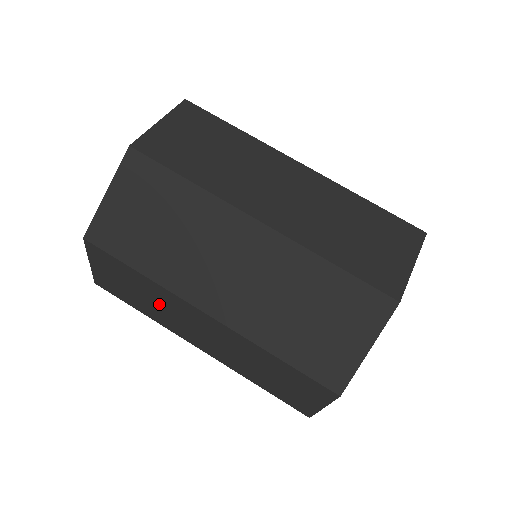
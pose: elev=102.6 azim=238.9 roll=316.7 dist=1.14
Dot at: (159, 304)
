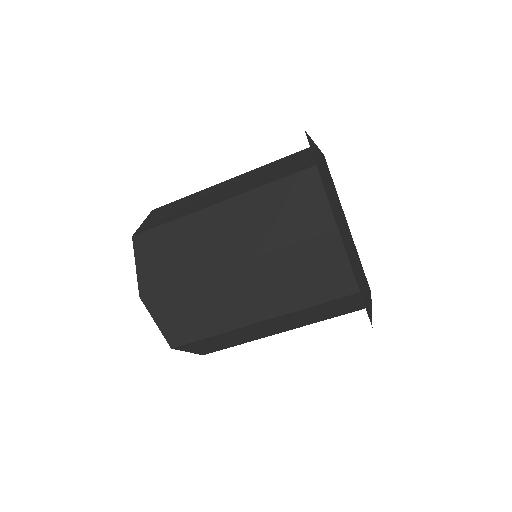
Dot at: occluded
